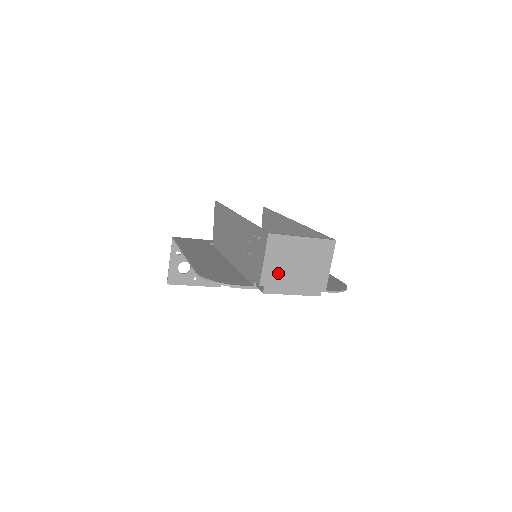
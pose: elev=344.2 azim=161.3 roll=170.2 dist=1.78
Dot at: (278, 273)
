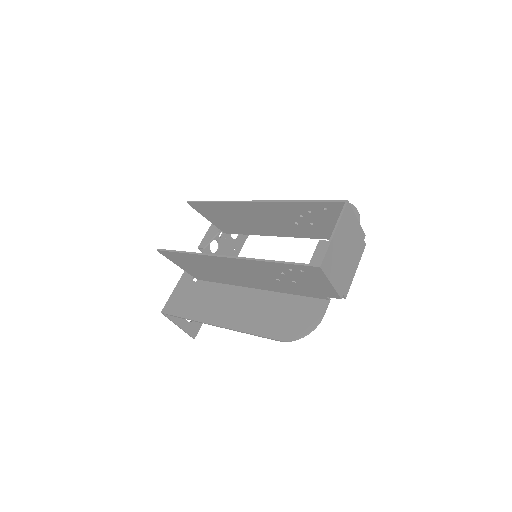
Dot at: (342, 275)
